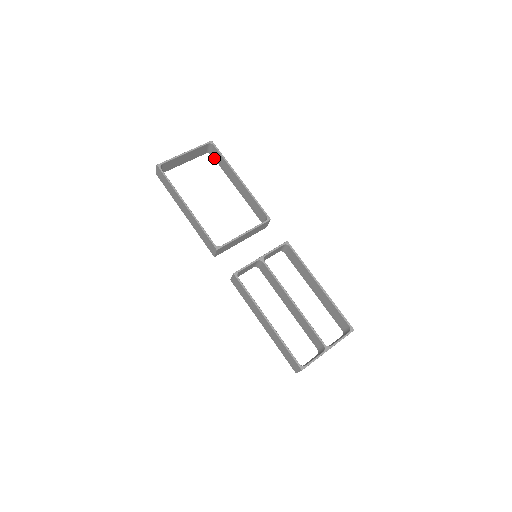
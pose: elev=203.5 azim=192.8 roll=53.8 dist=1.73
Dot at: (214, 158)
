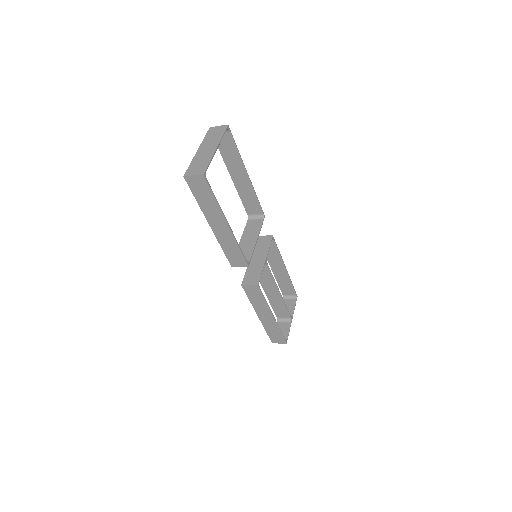
Dot at: occluded
